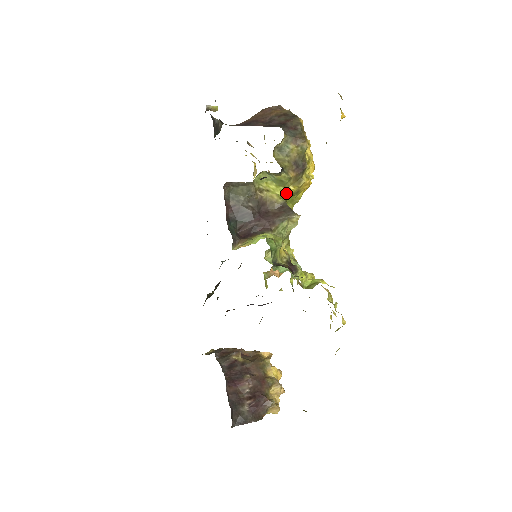
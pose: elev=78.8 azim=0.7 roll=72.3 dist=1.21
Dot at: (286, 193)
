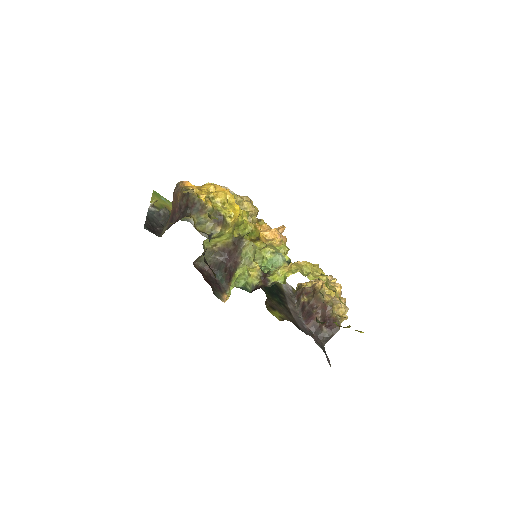
Dot at: (228, 235)
